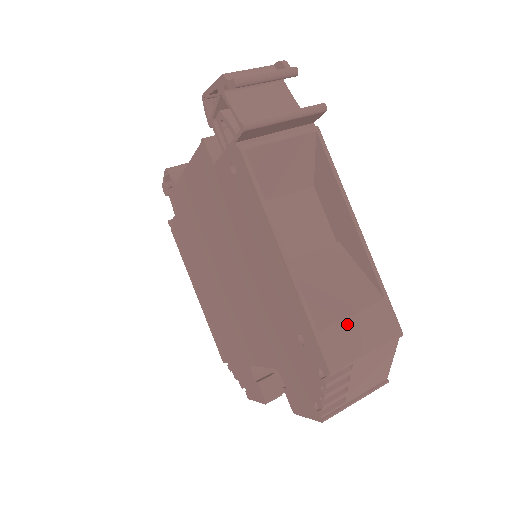
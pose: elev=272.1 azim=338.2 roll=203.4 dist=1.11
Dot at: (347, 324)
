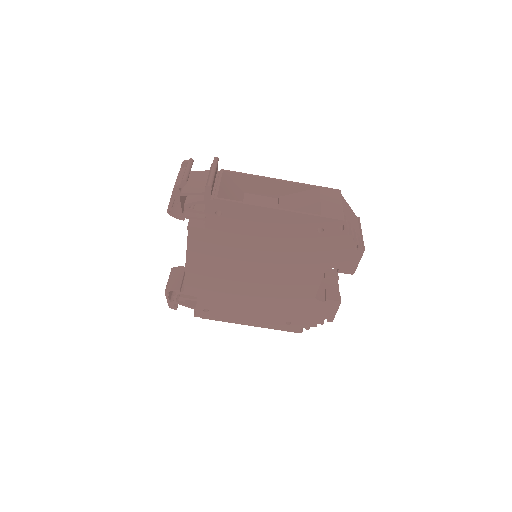
Dot at: (324, 205)
